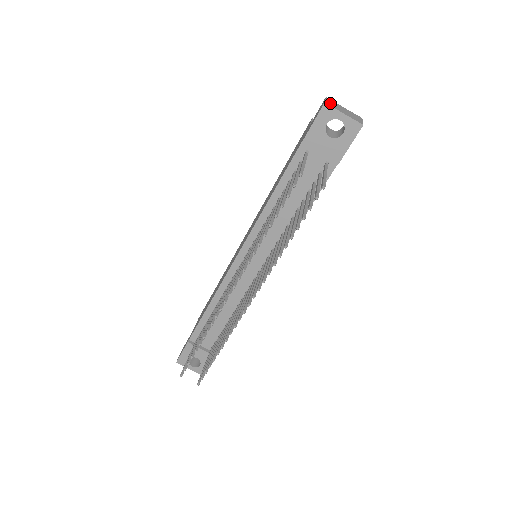
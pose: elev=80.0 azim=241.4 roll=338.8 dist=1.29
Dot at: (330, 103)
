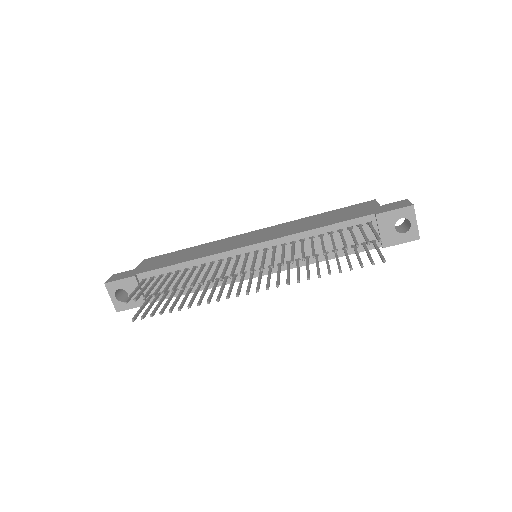
Dot at: occluded
